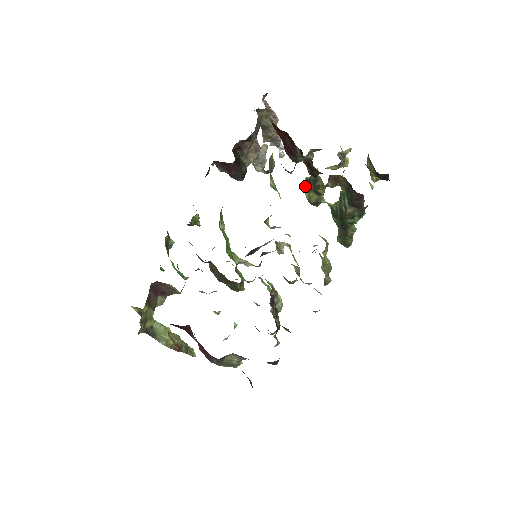
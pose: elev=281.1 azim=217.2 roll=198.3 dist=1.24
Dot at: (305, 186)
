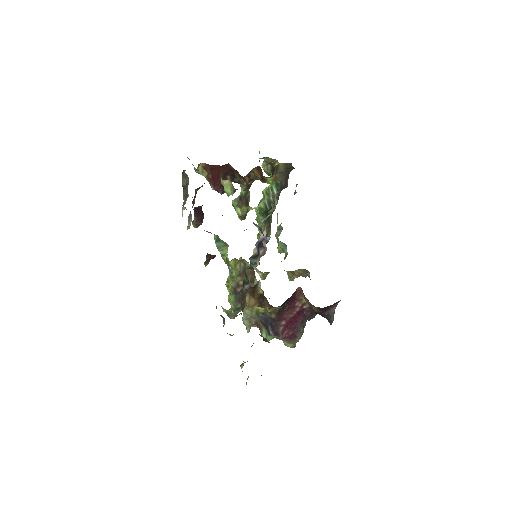
Dot at: (236, 206)
